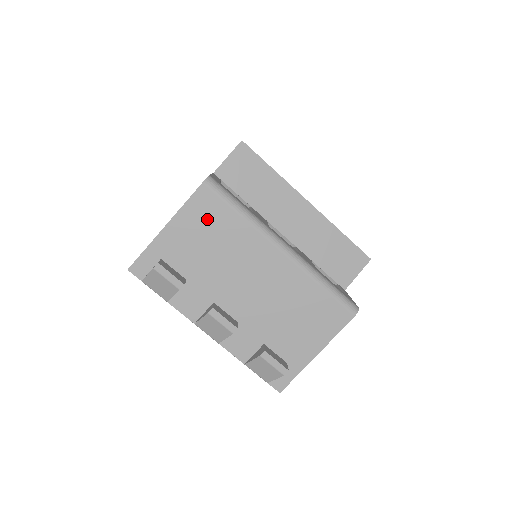
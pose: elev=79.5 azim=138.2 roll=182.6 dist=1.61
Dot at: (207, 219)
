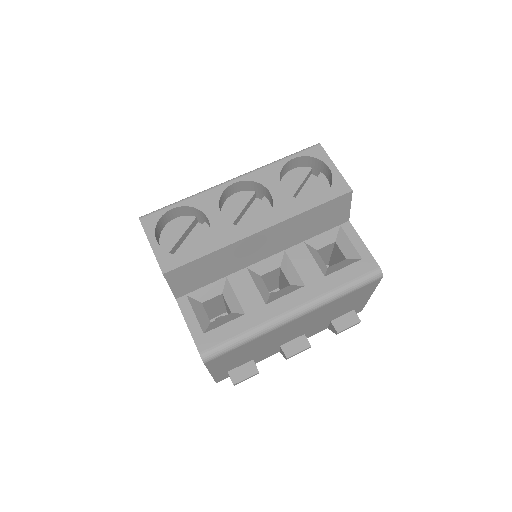
Dot at: (230, 357)
